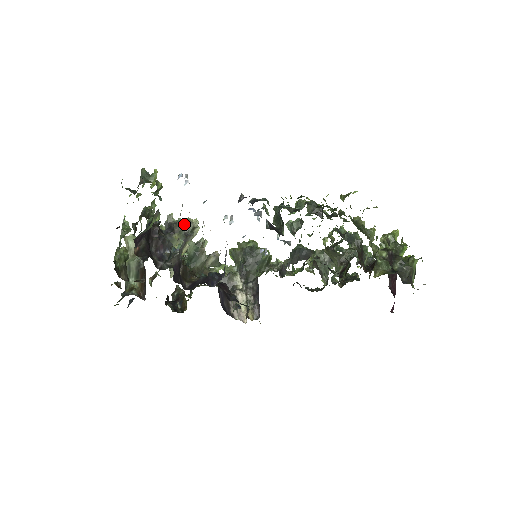
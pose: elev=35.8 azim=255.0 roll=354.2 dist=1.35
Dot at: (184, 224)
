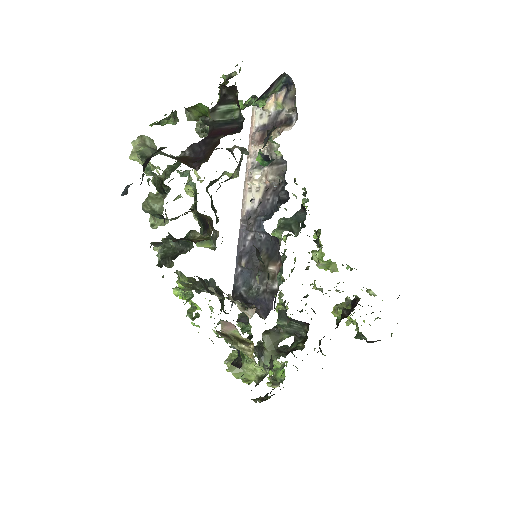
Dot at: (245, 150)
